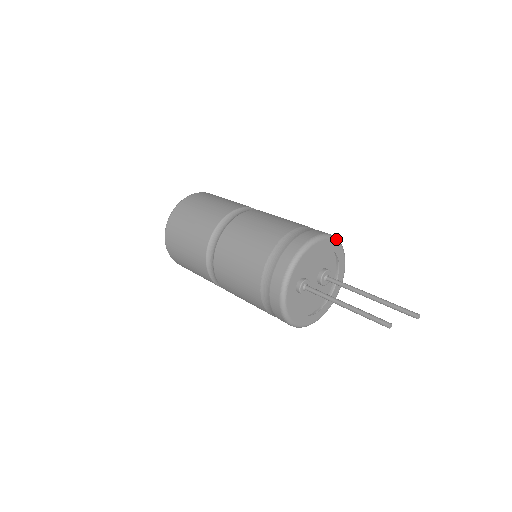
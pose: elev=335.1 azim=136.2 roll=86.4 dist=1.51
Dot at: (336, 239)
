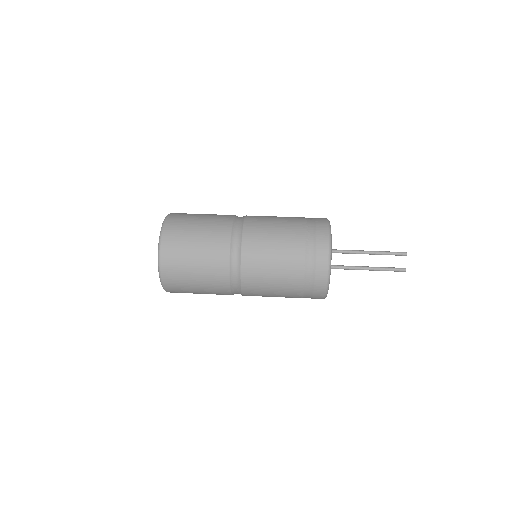
Dot at: occluded
